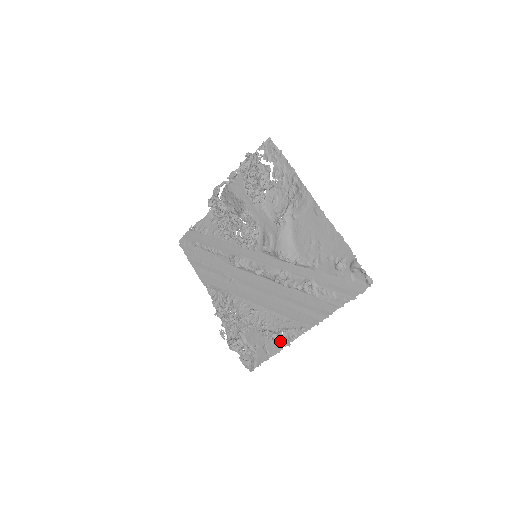
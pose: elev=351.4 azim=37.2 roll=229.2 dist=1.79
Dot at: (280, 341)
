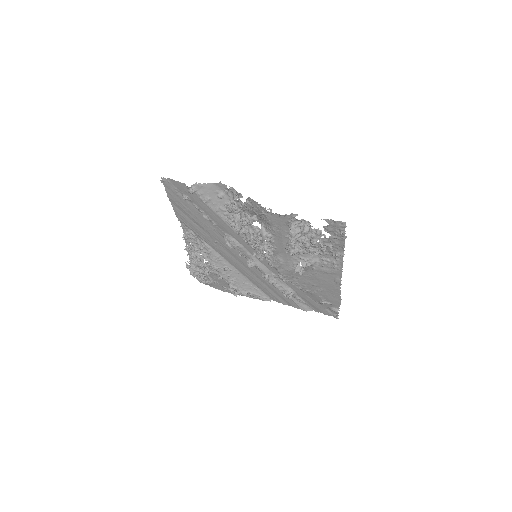
Dot at: occluded
